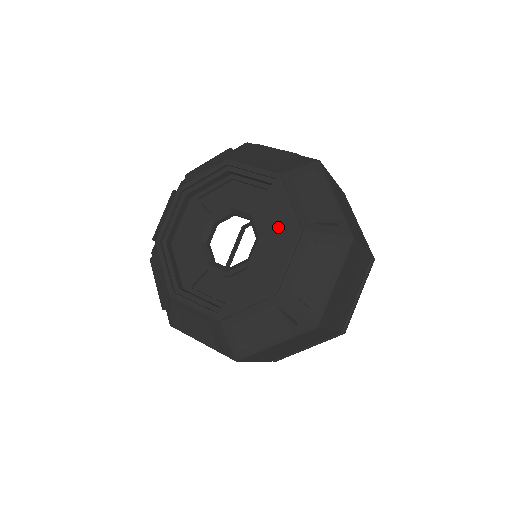
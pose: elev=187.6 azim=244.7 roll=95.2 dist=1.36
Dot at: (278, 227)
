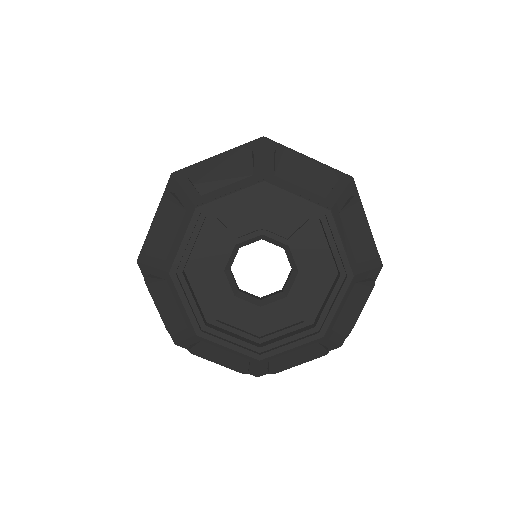
Dot at: (321, 264)
